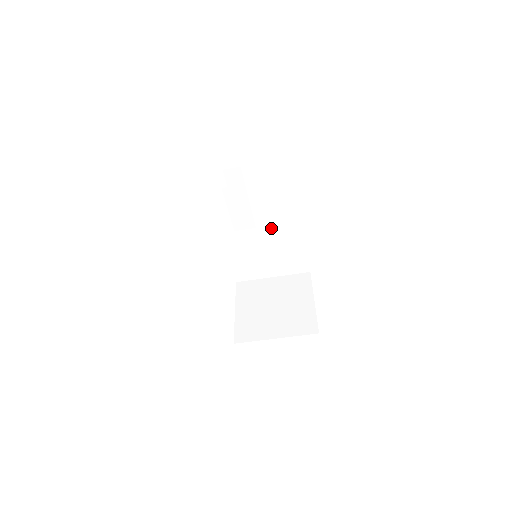
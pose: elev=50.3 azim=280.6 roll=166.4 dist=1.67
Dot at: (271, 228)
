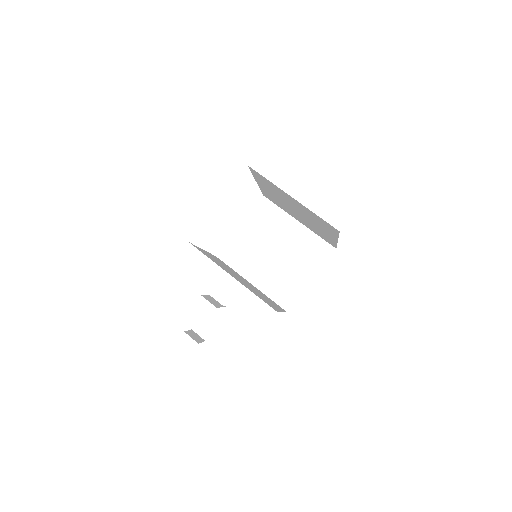
Dot at: (305, 230)
